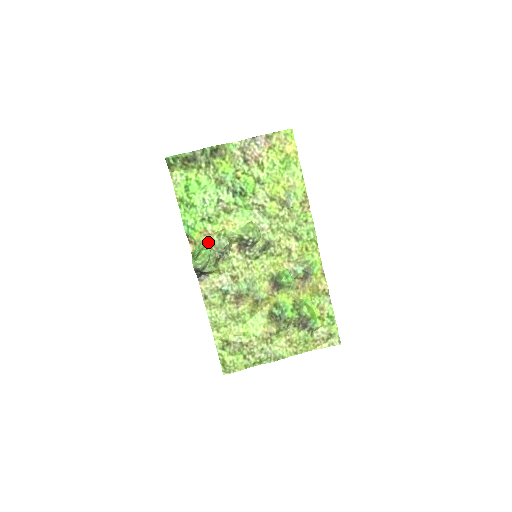
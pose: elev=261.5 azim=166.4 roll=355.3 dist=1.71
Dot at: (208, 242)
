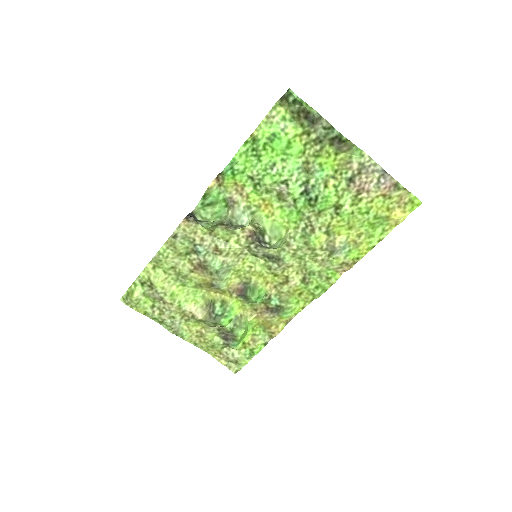
Dot at: (232, 200)
